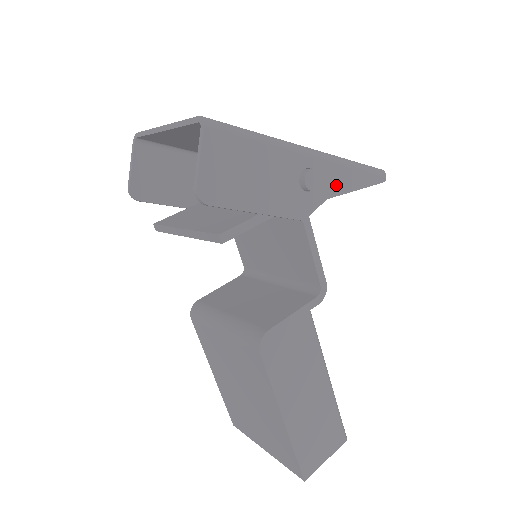
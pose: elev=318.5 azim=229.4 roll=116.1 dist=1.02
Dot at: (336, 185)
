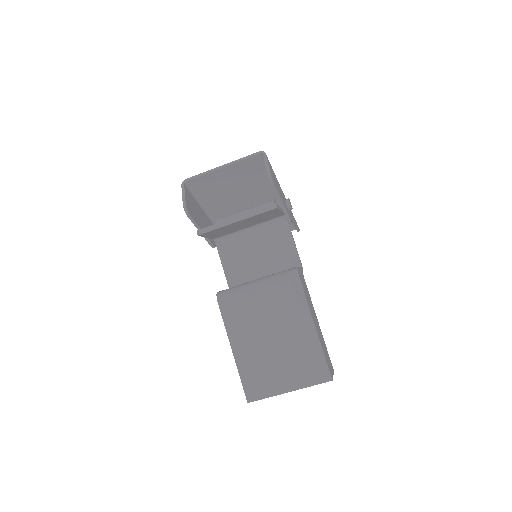
Dot at: (292, 216)
